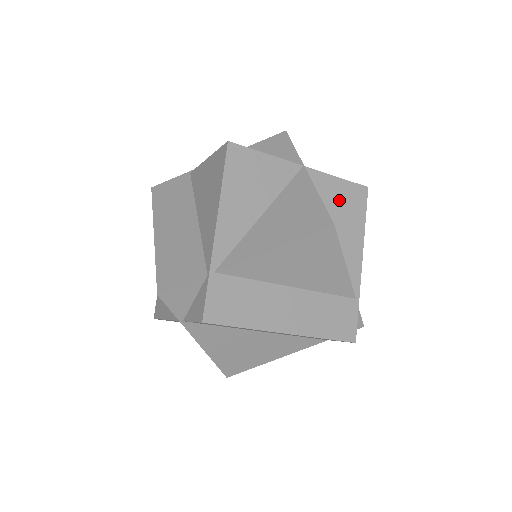
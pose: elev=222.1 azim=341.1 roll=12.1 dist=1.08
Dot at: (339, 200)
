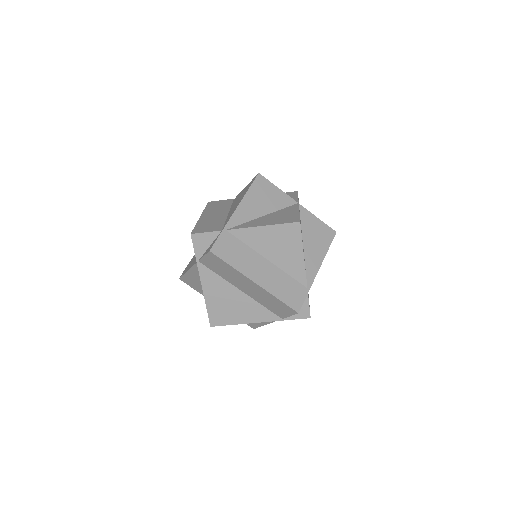
Dot at: (315, 230)
